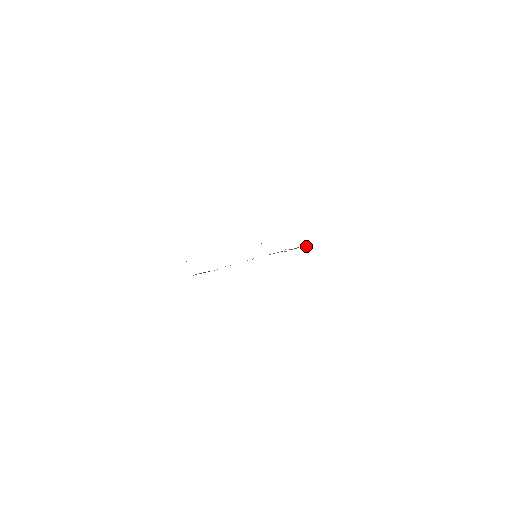
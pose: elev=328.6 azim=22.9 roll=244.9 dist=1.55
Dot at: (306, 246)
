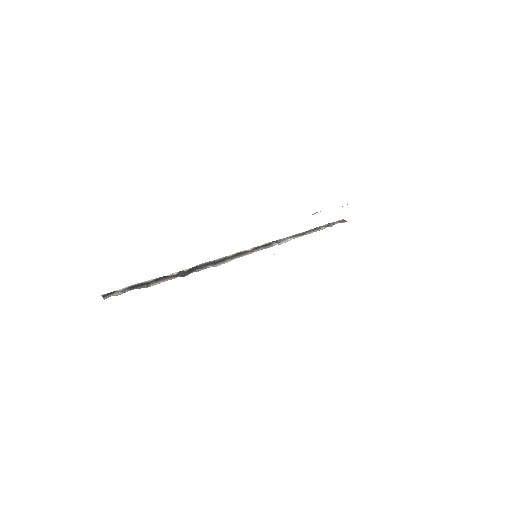
Dot at: occluded
